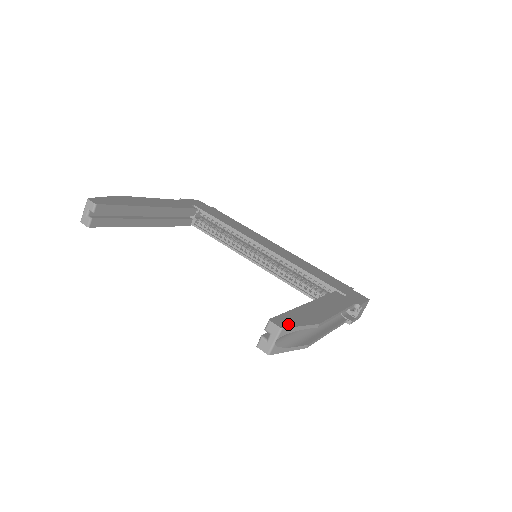
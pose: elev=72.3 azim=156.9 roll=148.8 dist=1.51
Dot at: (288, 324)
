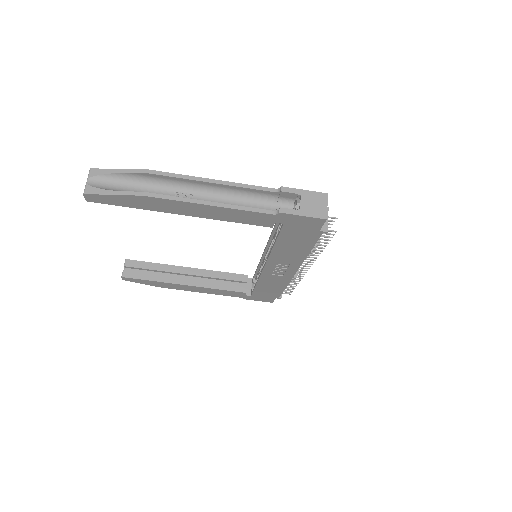
Dot at: (106, 171)
